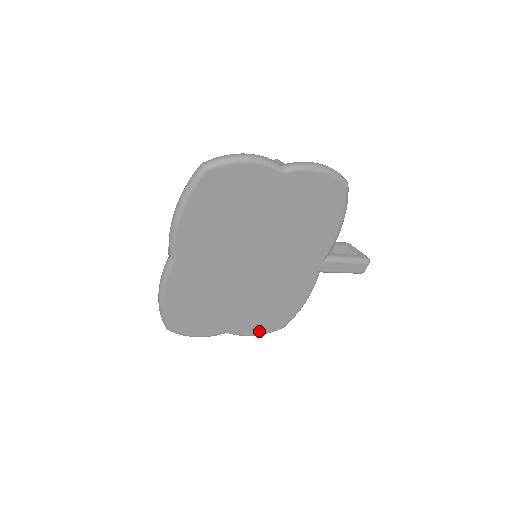
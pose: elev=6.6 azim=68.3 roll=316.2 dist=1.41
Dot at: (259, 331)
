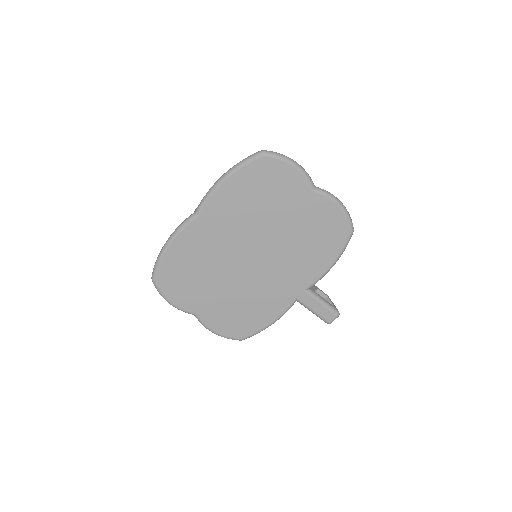
Dot at: (221, 330)
